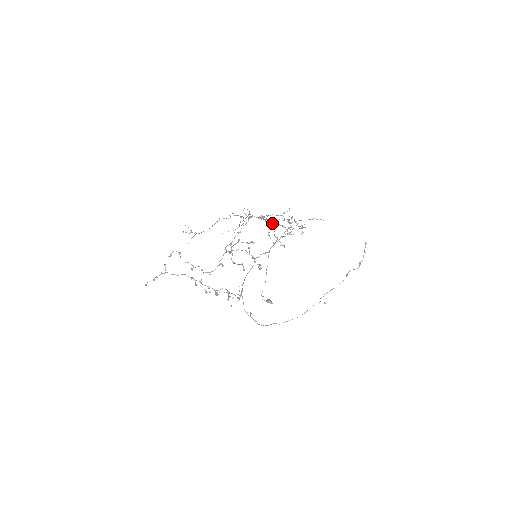
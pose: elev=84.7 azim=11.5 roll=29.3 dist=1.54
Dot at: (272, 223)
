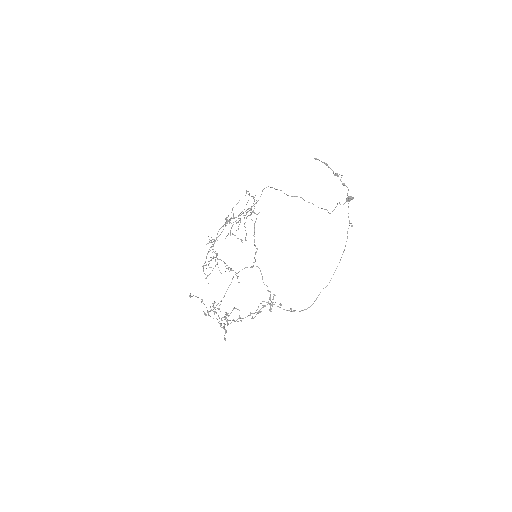
Dot at: (240, 215)
